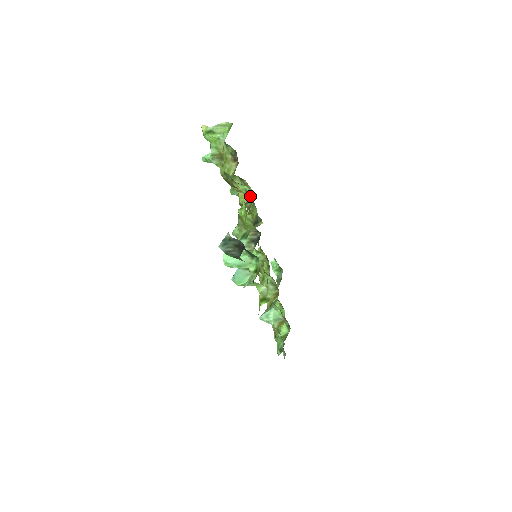
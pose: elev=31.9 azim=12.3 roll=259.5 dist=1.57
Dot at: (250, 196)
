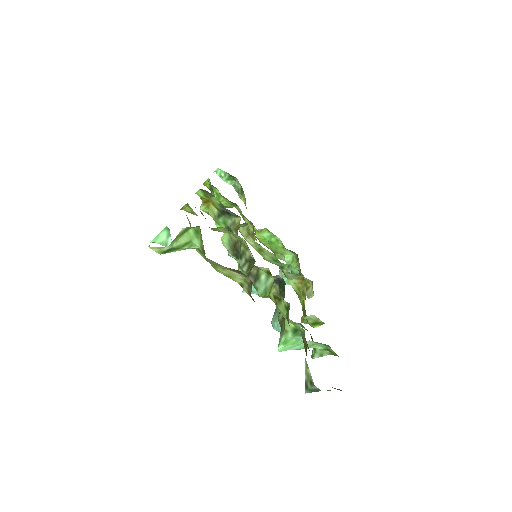
Dot at: (262, 270)
